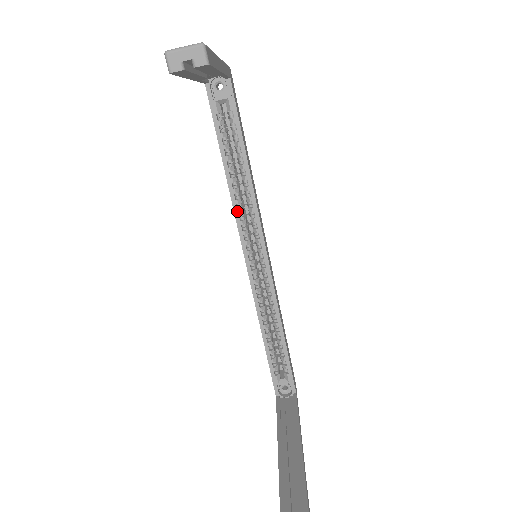
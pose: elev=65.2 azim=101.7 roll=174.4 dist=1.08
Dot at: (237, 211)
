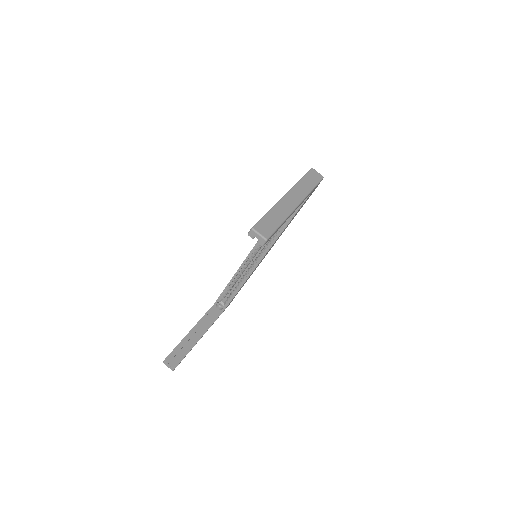
Dot at: occluded
